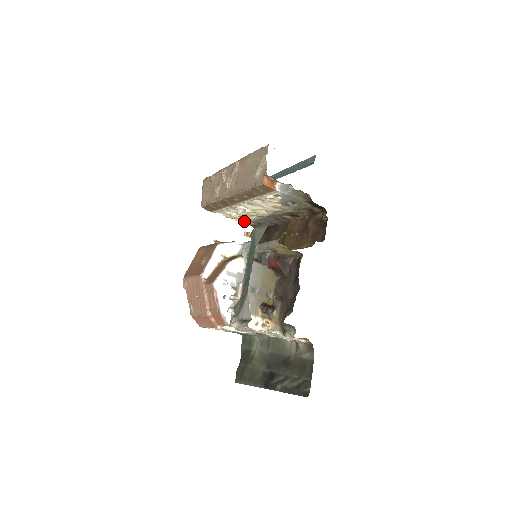
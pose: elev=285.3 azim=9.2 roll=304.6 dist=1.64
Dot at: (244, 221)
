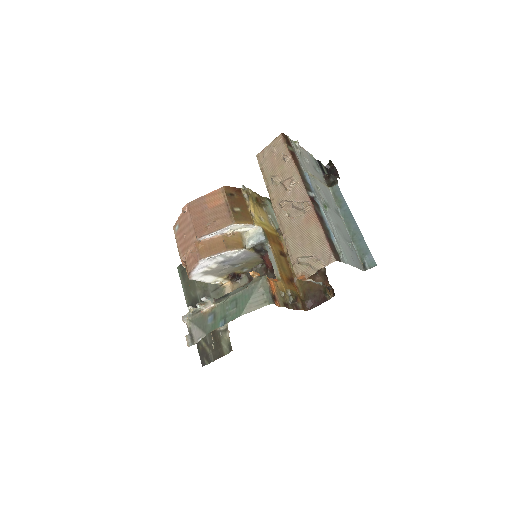
Dot at: occluded
